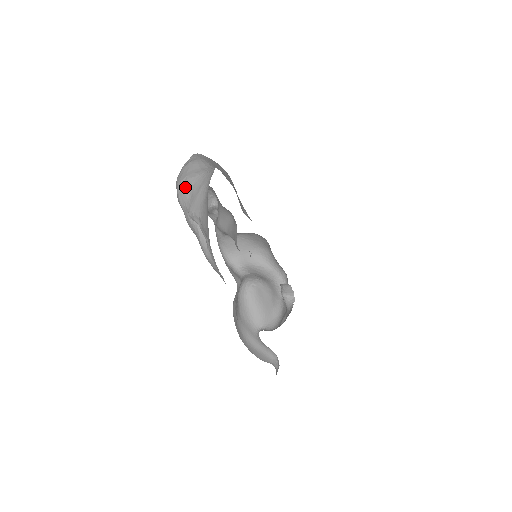
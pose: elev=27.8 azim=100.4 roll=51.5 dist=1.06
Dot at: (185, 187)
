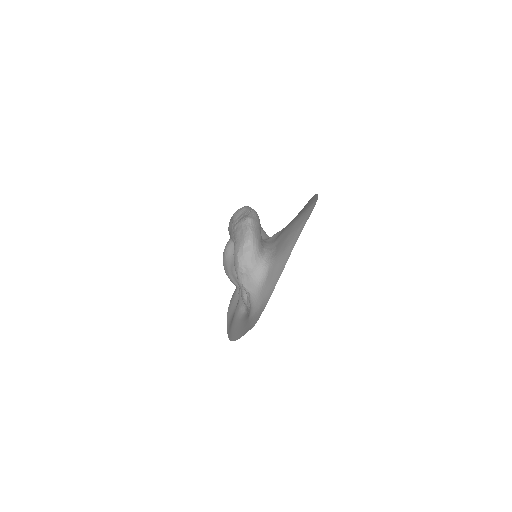
Dot at: (244, 272)
